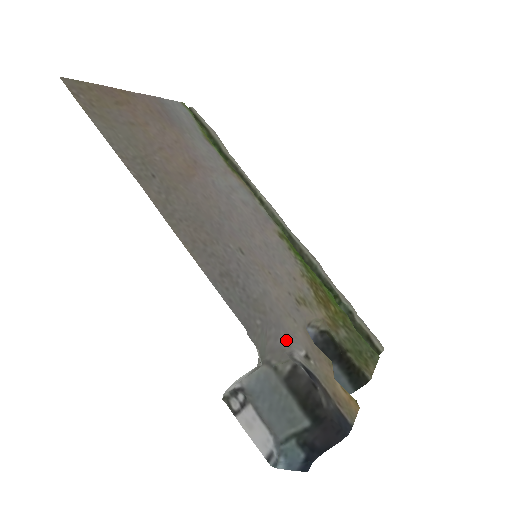
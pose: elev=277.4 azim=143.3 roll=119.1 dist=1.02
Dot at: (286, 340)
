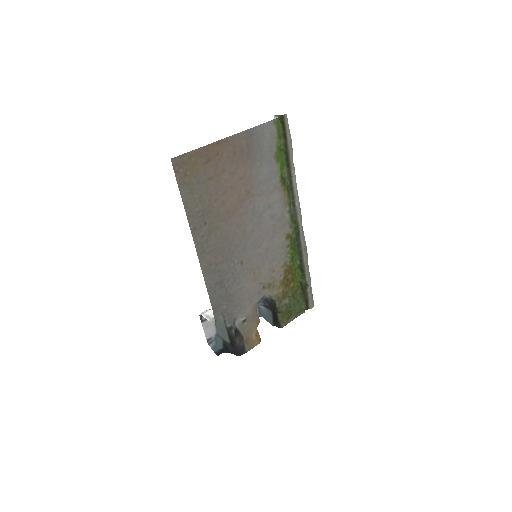
Dot at: (238, 312)
